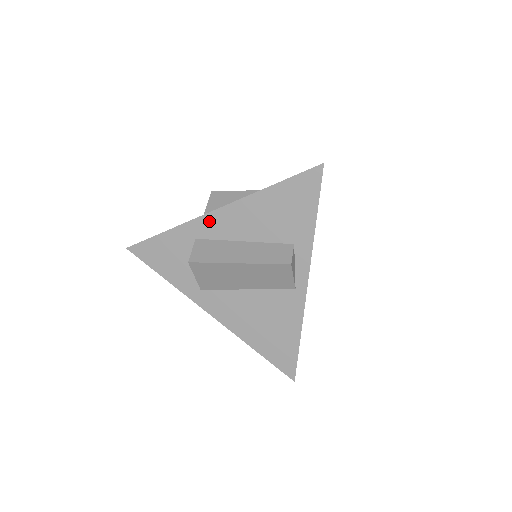
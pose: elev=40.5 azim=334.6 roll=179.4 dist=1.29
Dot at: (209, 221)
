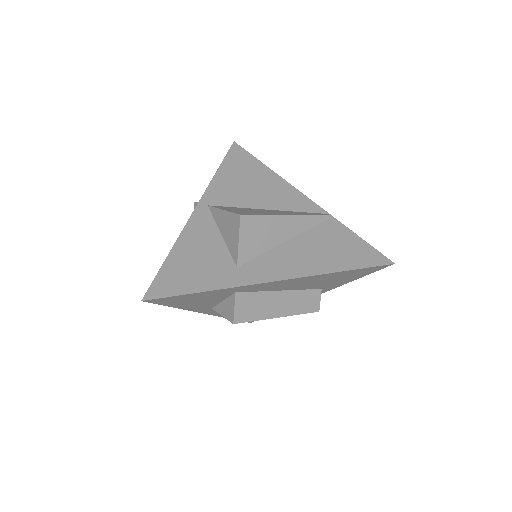
Dot at: (261, 286)
